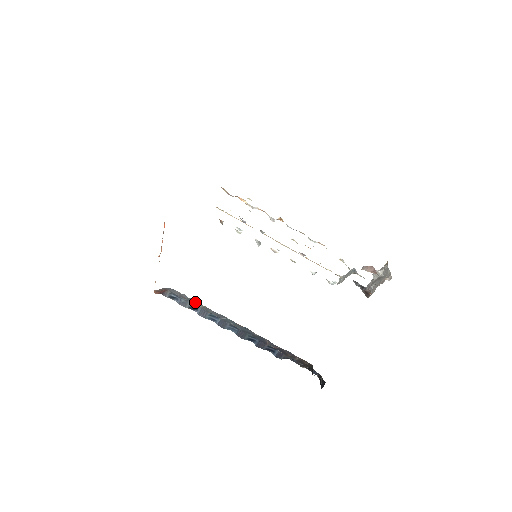
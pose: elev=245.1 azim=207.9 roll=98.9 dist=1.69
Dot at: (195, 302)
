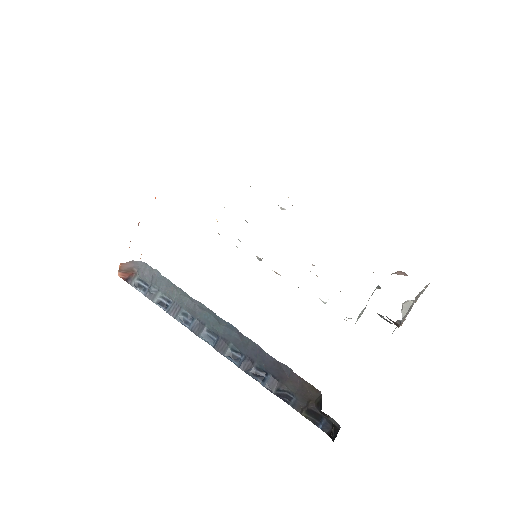
Dot at: (168, 286)
